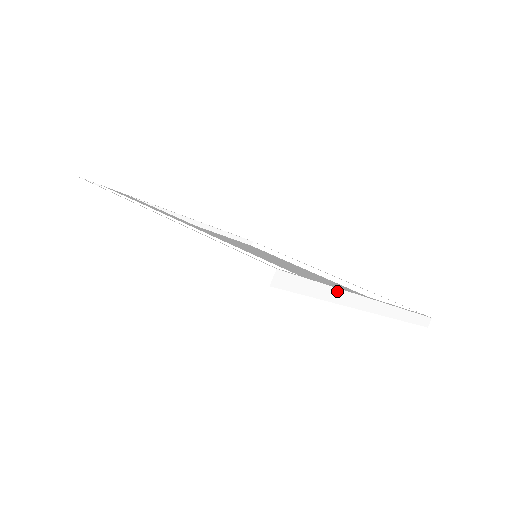
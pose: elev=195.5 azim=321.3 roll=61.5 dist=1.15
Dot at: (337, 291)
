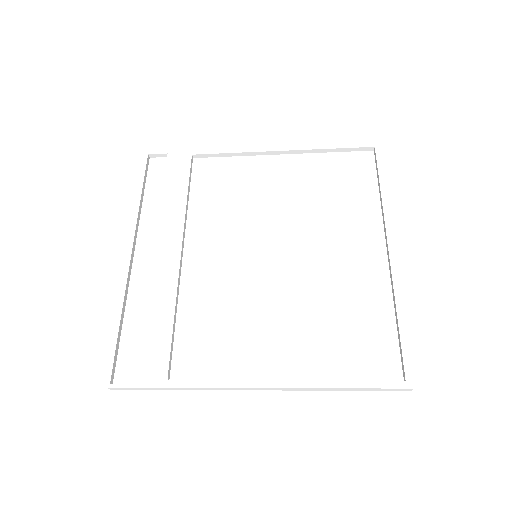
Dot at: (186, 388)
